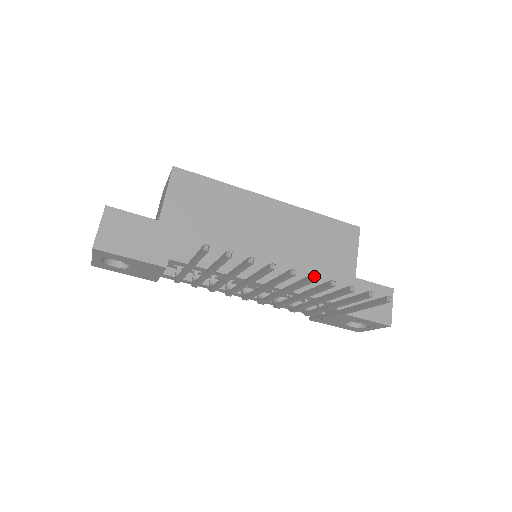
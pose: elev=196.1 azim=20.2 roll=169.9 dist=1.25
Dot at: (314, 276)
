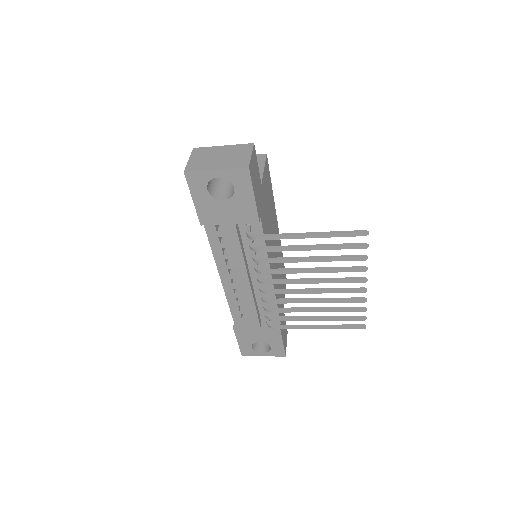
Dot at: occluded
